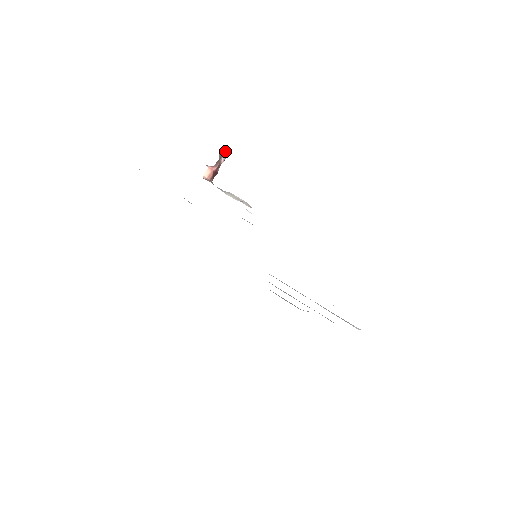
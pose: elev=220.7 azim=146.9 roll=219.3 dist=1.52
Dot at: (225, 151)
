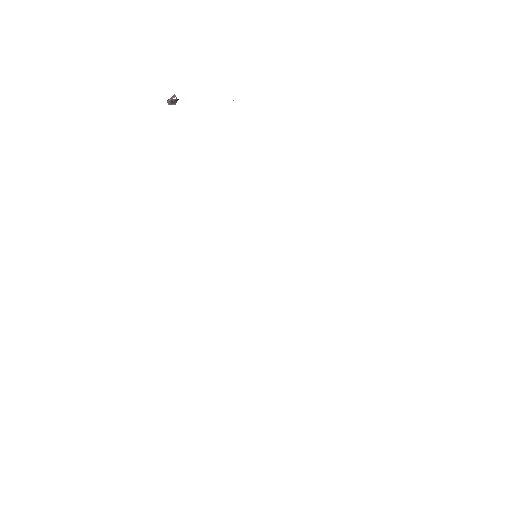
Dot at: occluded
